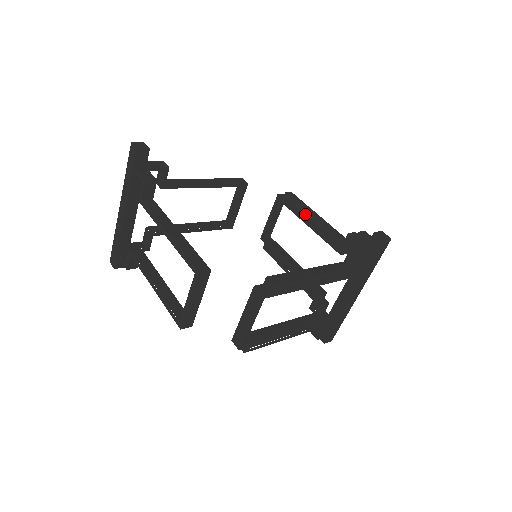
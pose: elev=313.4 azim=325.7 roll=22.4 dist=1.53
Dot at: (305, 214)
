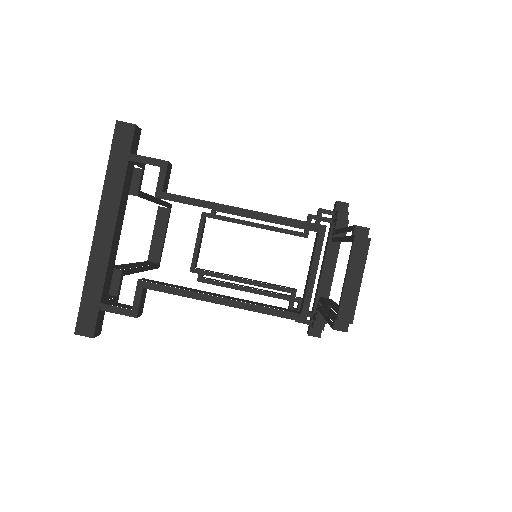
Dot at: (249, 217)
